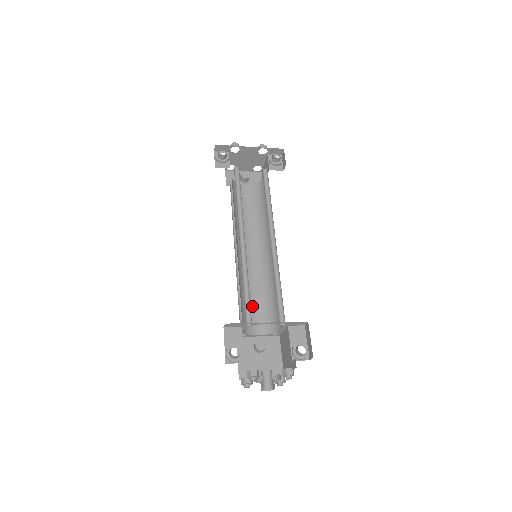
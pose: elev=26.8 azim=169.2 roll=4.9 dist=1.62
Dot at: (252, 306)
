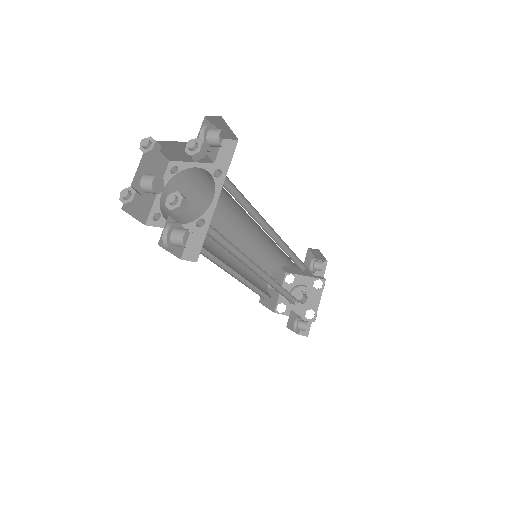
Dot at: (255, 275)
